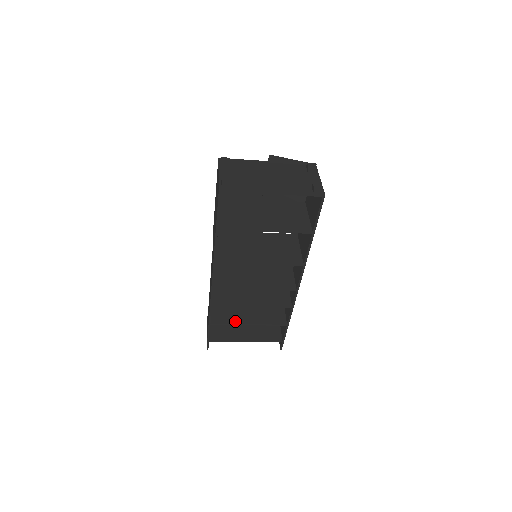
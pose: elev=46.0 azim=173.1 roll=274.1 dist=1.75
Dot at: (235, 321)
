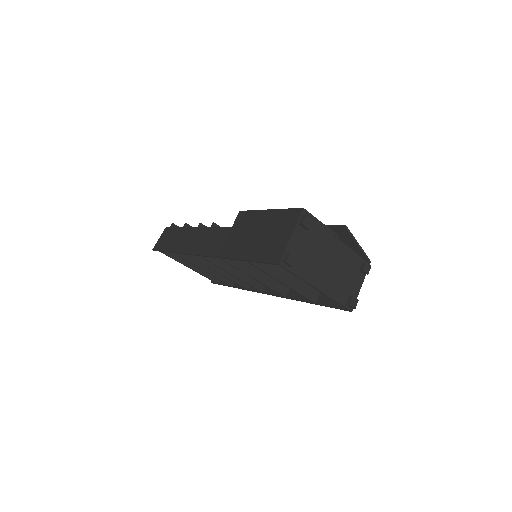
Dot at: (194, 261)
